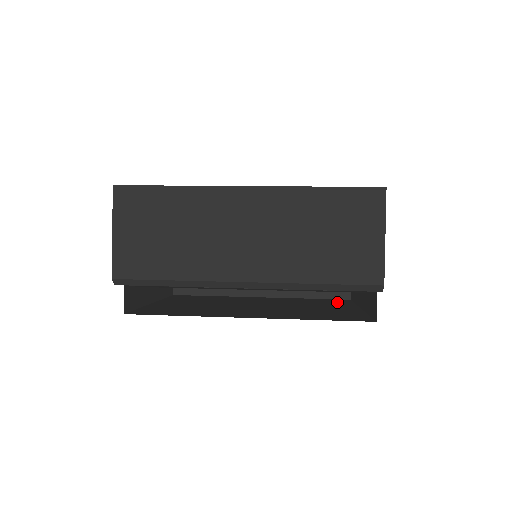
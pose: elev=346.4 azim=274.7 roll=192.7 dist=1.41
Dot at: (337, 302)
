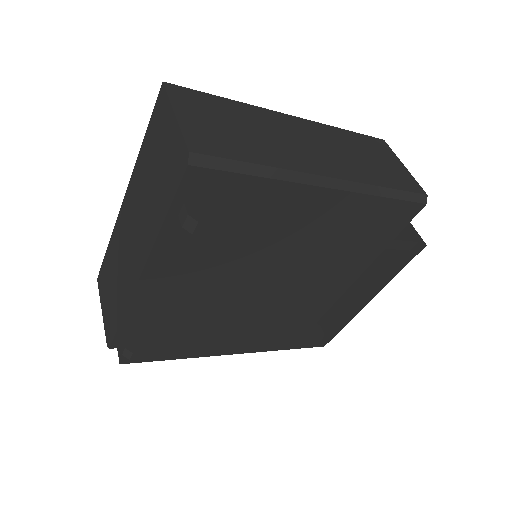
Dot at: occluded
